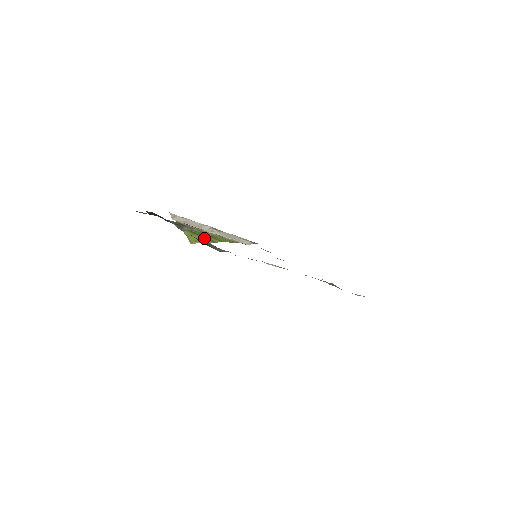
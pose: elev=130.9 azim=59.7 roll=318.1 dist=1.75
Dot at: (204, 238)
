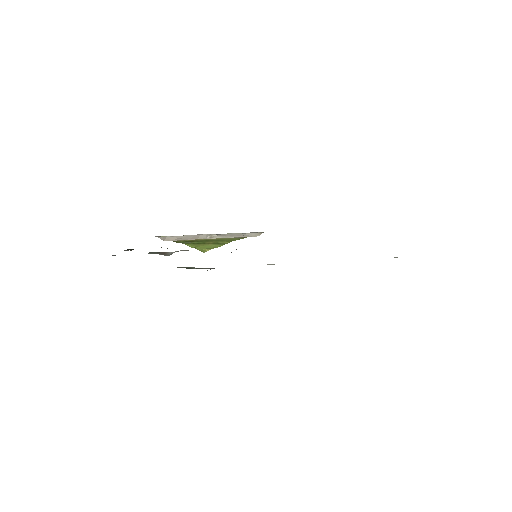
Dot at: (212, 244)
